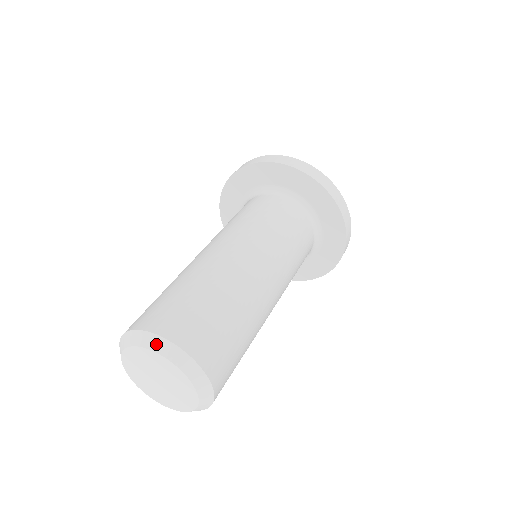
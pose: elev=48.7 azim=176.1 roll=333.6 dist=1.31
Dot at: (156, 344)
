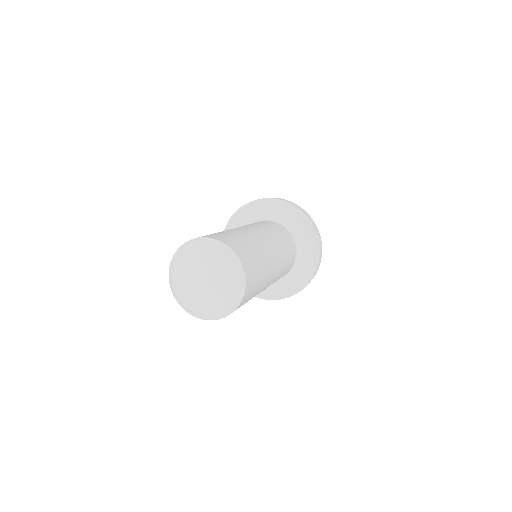
Dot at: (176, 256)
